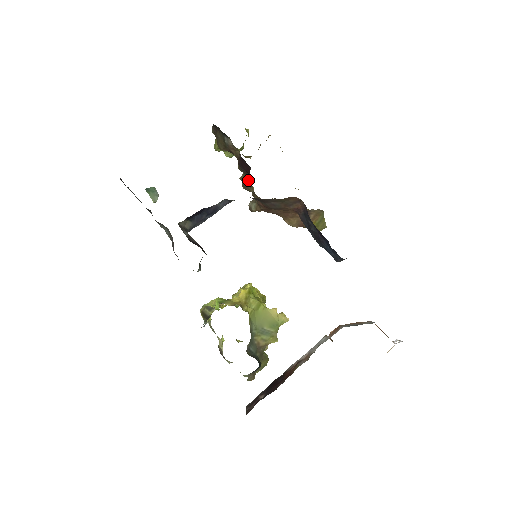
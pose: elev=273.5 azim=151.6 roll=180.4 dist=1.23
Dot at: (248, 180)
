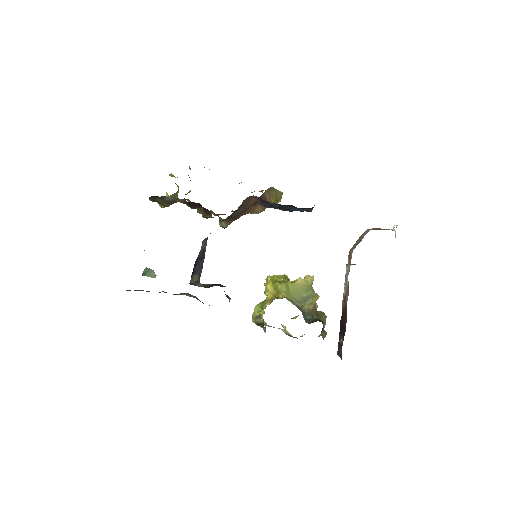
Dot at: (205, 212)
